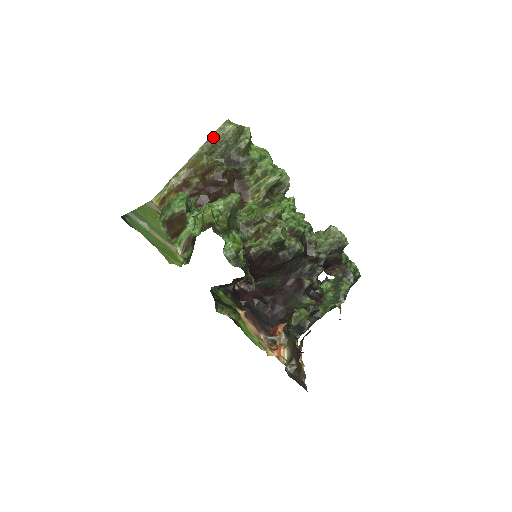
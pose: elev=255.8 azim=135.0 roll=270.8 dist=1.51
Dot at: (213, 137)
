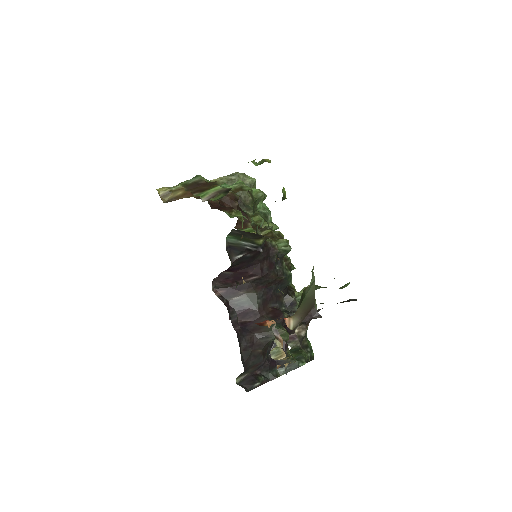
Dot at: (236, 174)
